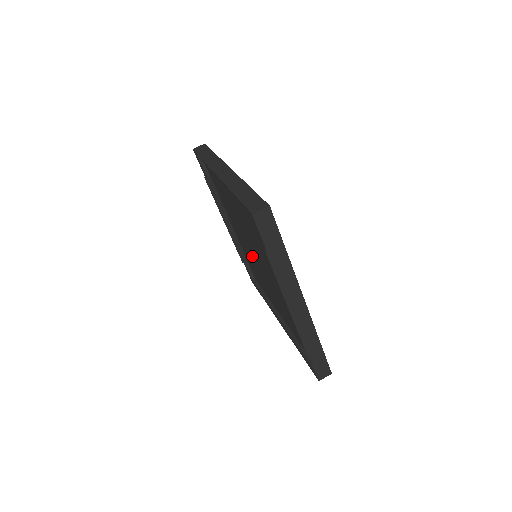
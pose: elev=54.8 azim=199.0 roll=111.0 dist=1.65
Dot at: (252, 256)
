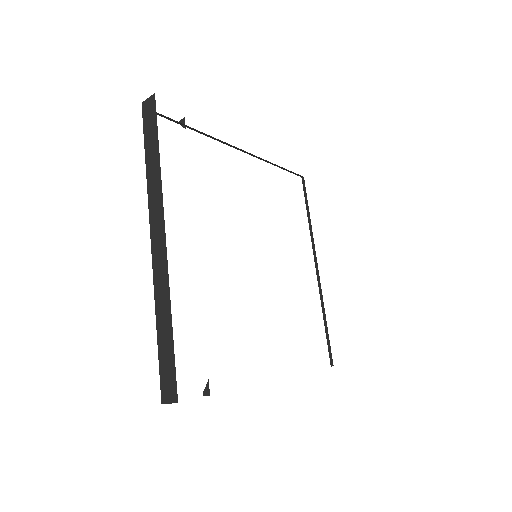
Dot at: occluded
